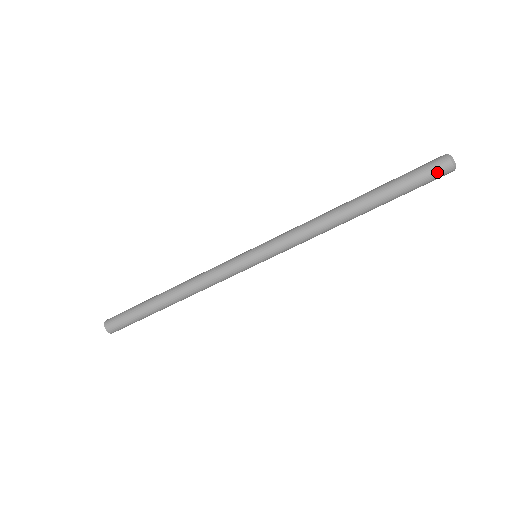
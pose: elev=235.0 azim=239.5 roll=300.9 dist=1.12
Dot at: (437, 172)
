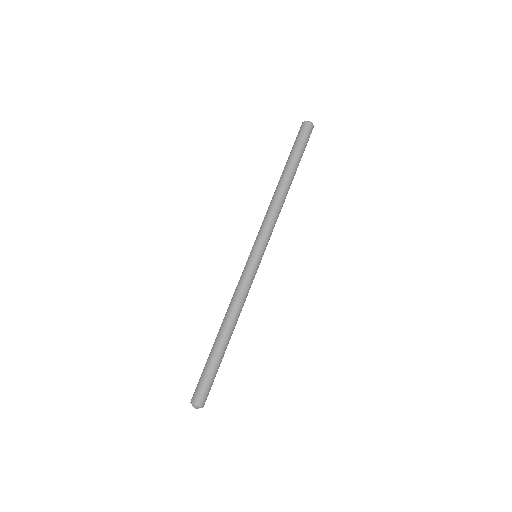
Dot at: (304, 130)
